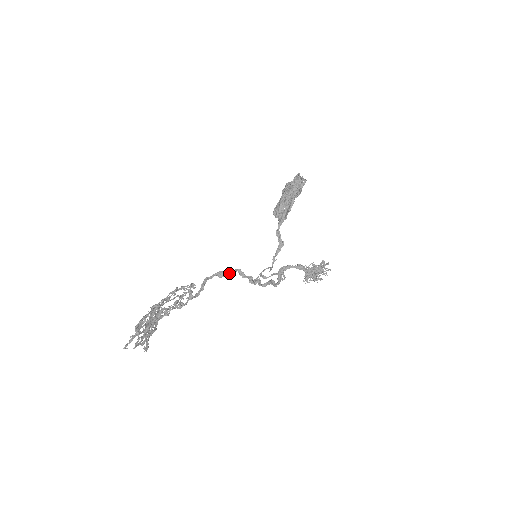
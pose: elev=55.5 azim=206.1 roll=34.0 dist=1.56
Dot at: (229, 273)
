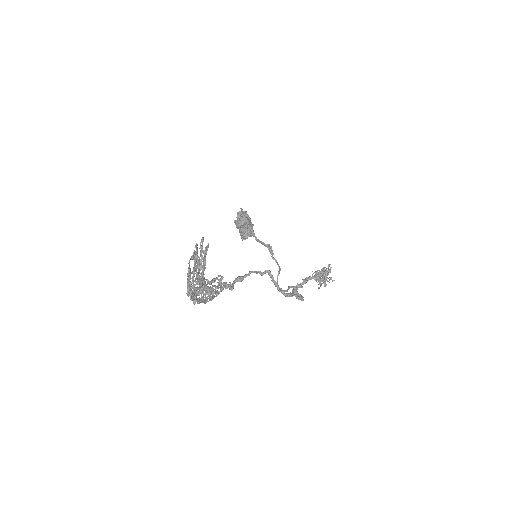
Dot at: (246, 275)
